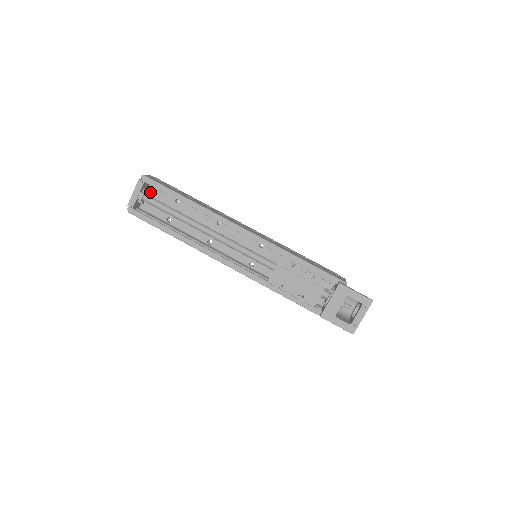
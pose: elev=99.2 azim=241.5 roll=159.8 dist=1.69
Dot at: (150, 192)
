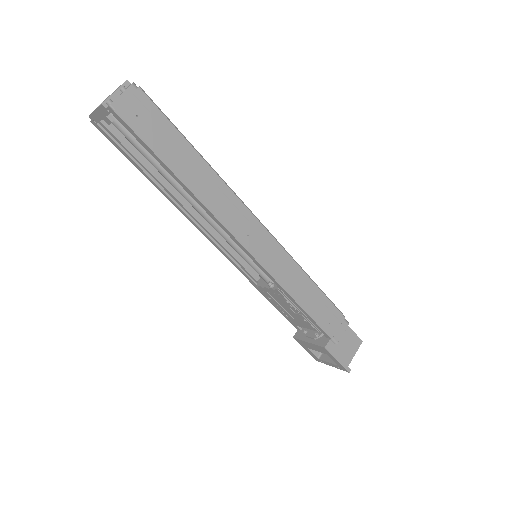
Dot at: occluded
